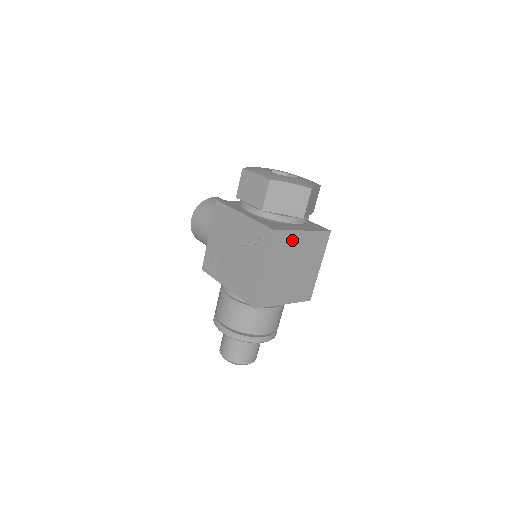
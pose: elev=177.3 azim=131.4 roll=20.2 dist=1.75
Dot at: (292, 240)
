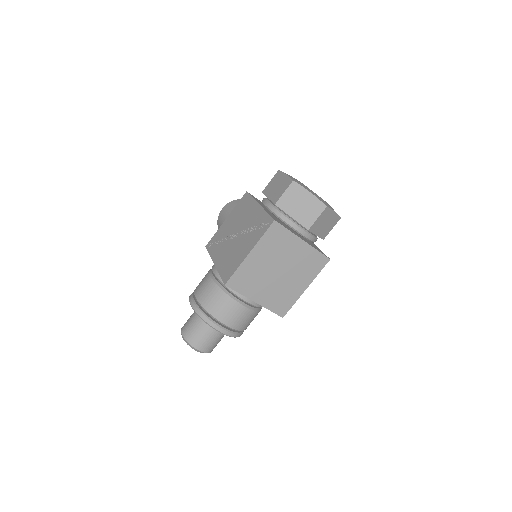
Dot at: (288, 242)
